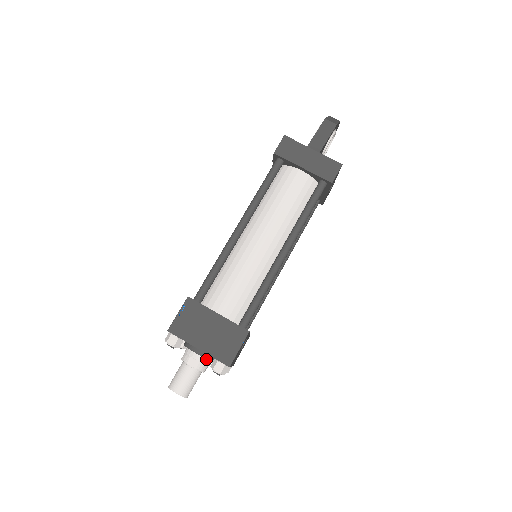
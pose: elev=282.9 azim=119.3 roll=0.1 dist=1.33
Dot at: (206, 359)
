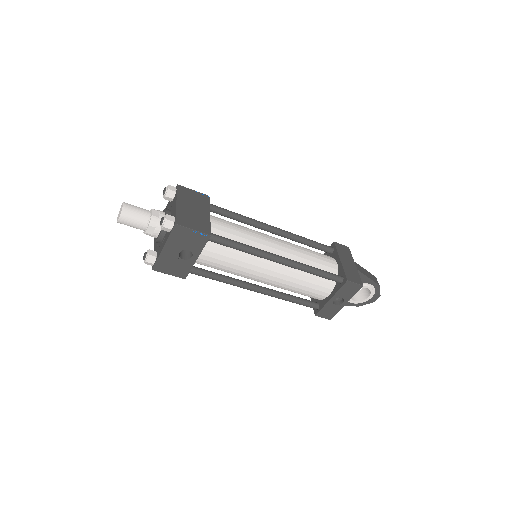
Dot at: occluded
